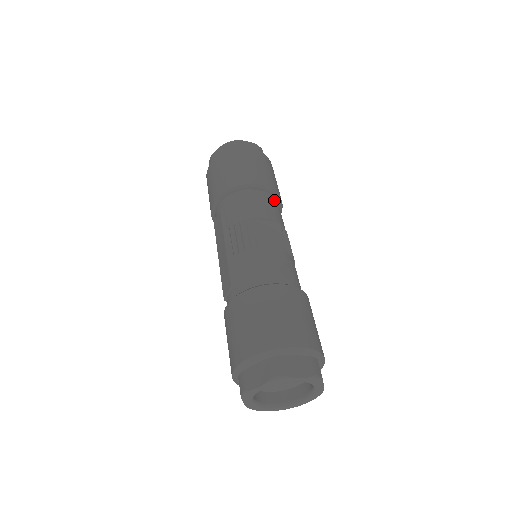
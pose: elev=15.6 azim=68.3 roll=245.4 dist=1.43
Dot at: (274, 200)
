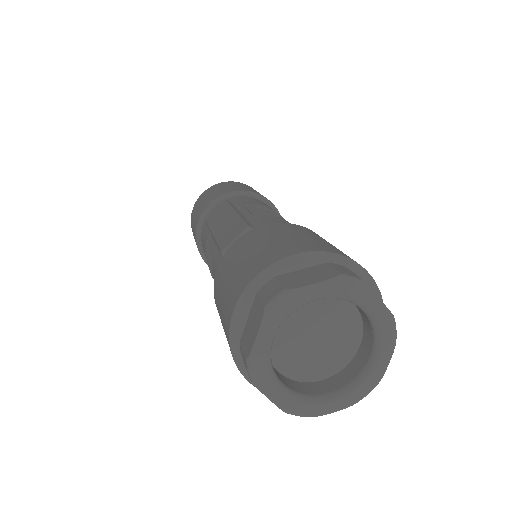
Dot at: occluded
